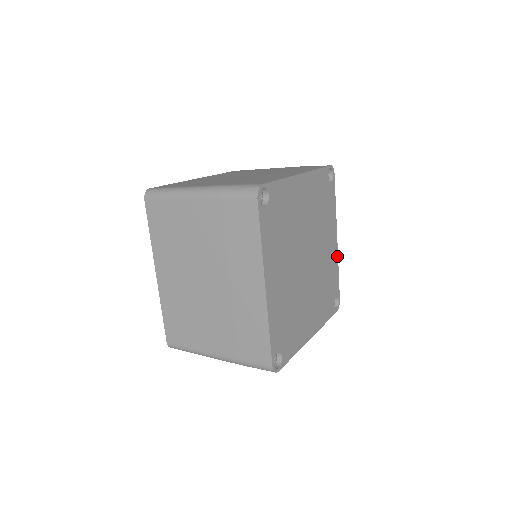
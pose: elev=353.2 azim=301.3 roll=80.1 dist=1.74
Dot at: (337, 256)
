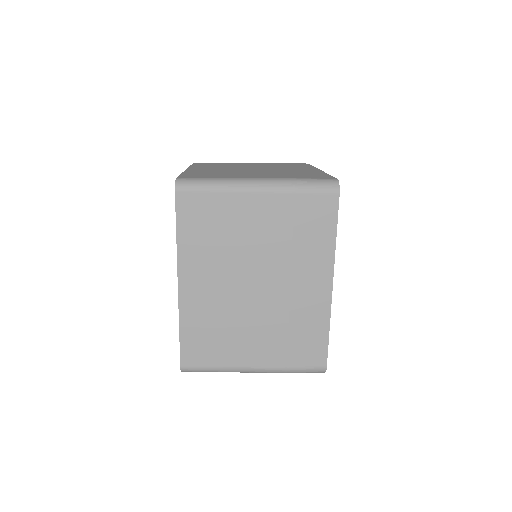
Dot at: occluded
